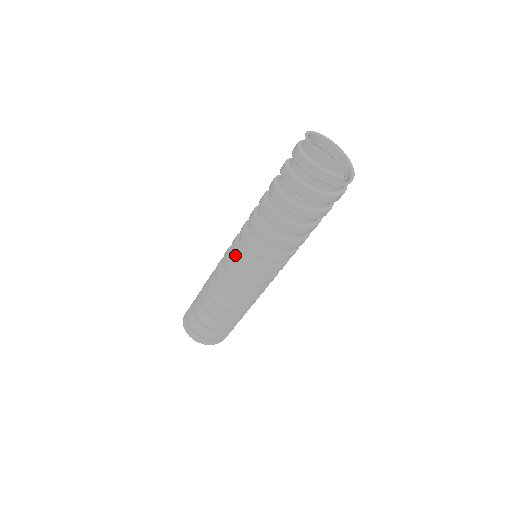
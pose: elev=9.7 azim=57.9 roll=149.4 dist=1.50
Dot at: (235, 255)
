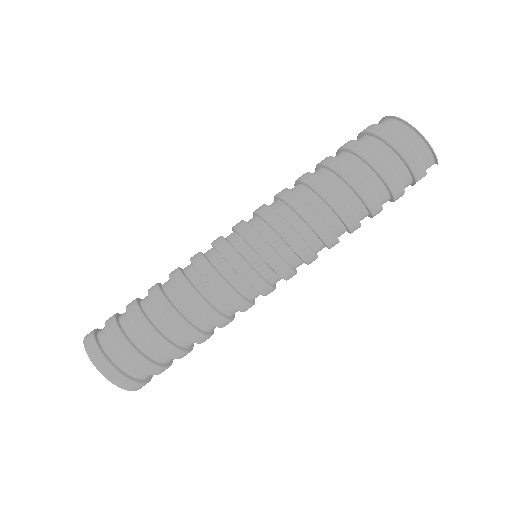
Dot at: (254, 245)
